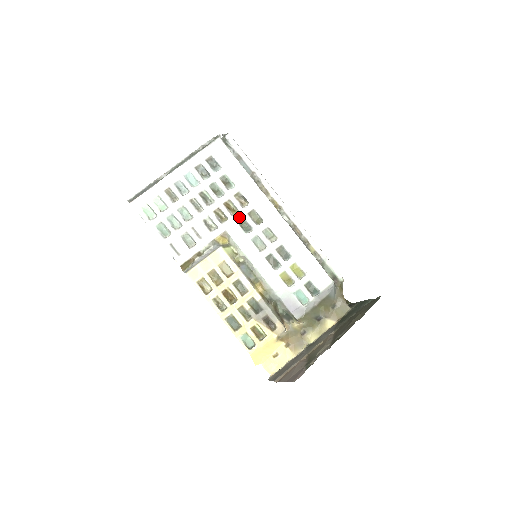
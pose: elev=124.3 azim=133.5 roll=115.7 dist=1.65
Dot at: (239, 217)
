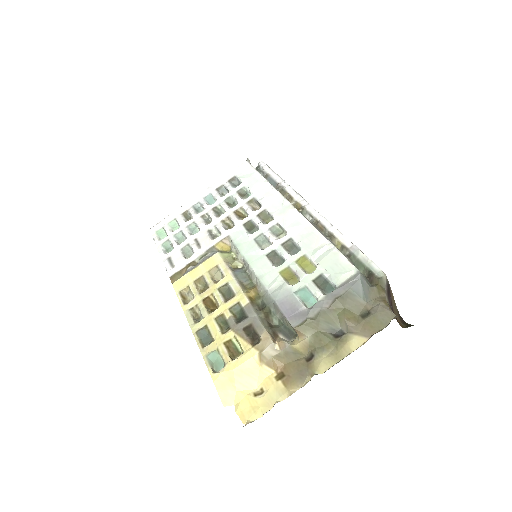
Dot at: (247, 220)
